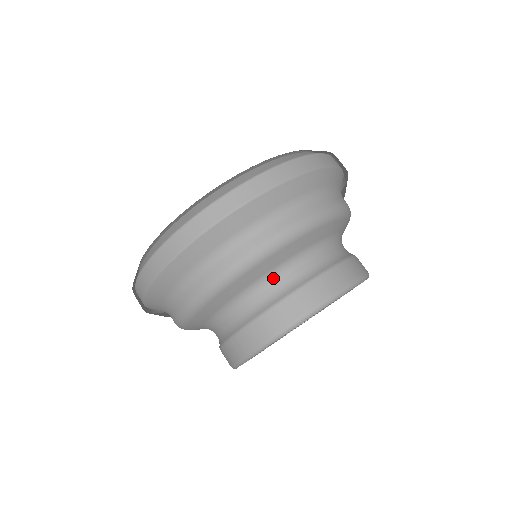
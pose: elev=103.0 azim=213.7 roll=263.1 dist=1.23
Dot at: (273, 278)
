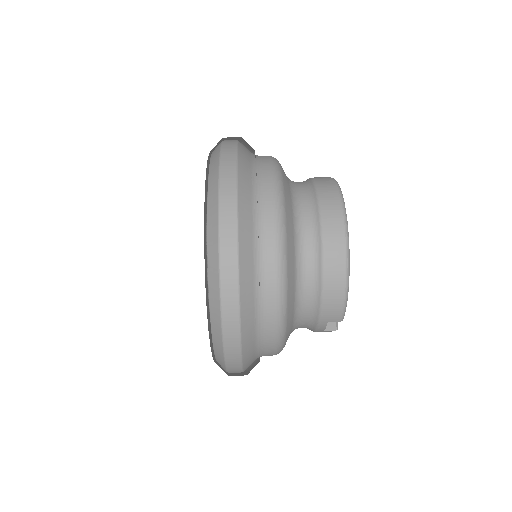
Dot at: (298, 216)
